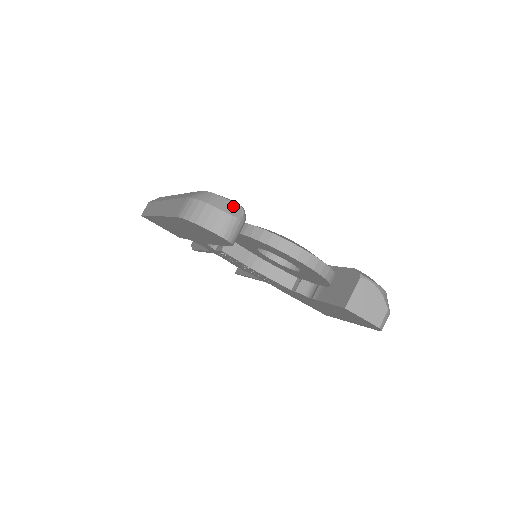
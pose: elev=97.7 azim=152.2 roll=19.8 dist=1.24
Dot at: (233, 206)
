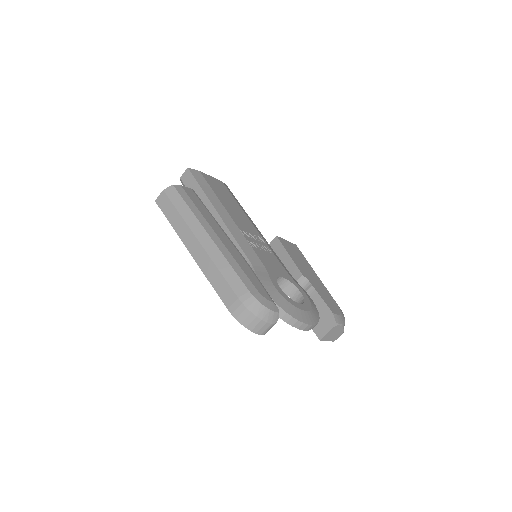
Dot at: (274, 315)
